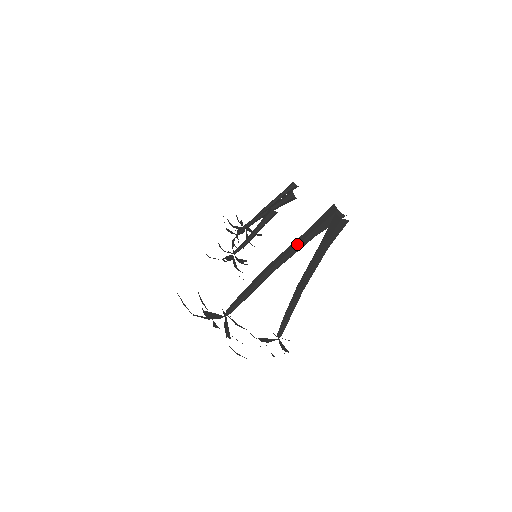
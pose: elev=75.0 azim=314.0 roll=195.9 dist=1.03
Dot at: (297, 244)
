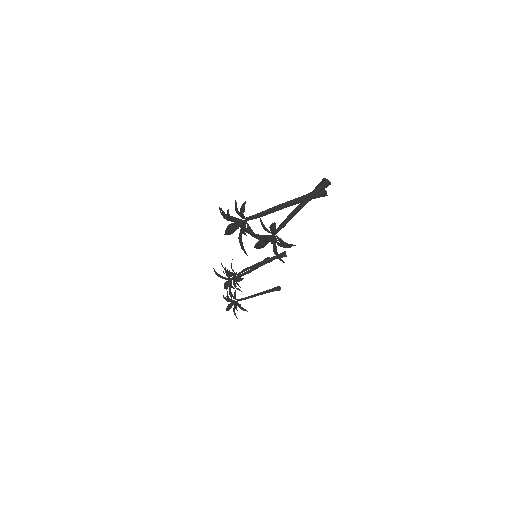
Dot at: (298, 198)
